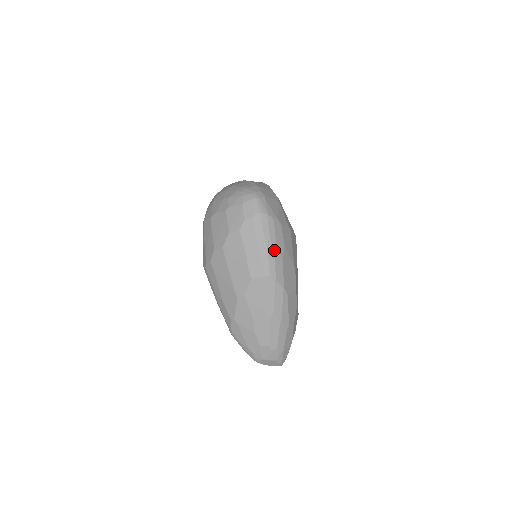
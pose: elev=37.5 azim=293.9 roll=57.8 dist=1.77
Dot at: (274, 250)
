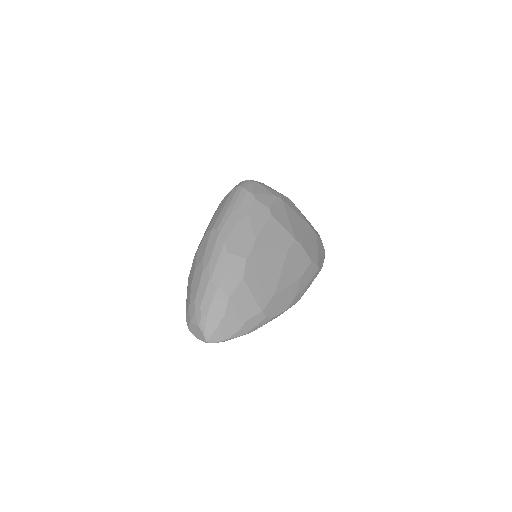
Dot at: (233, 211)
